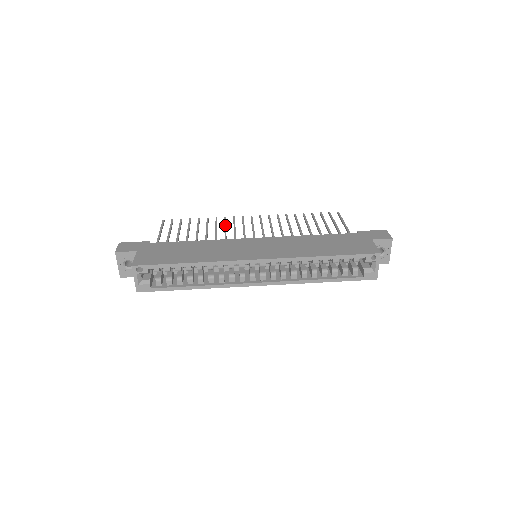
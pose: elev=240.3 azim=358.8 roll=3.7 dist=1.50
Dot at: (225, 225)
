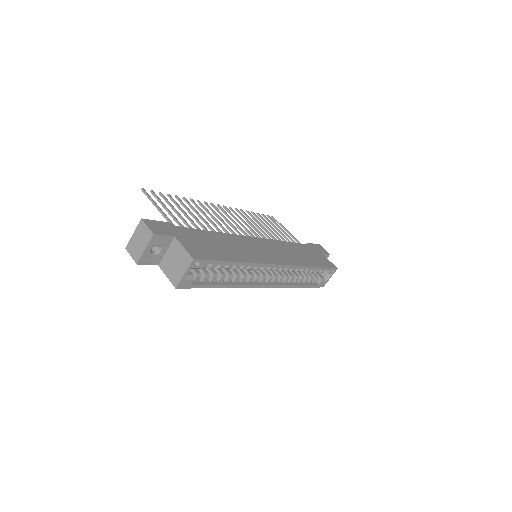
Dot at: occluded
